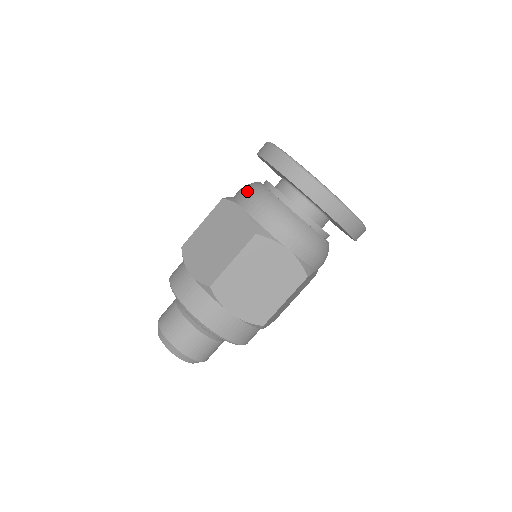
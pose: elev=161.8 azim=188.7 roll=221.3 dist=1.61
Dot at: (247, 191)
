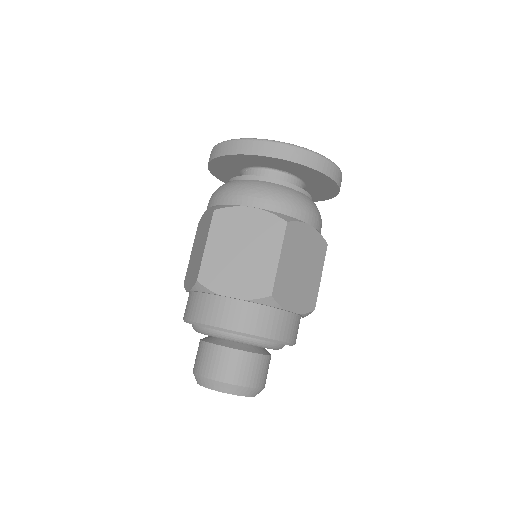
Dot at: occluded
